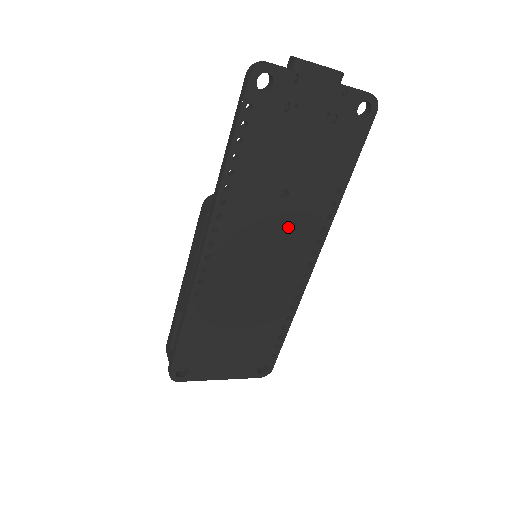
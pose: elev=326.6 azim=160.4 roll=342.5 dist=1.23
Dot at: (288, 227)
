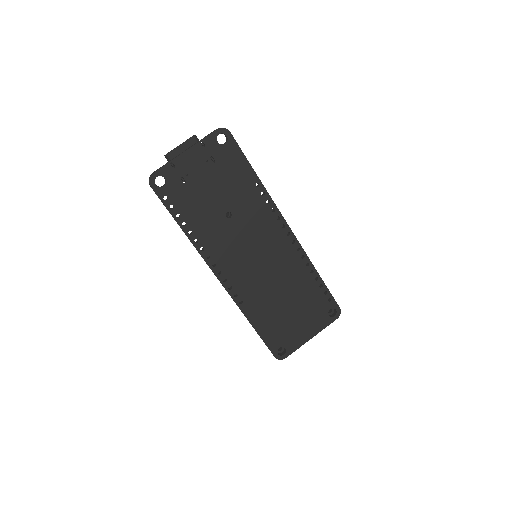
Dot at: (251, 228)
